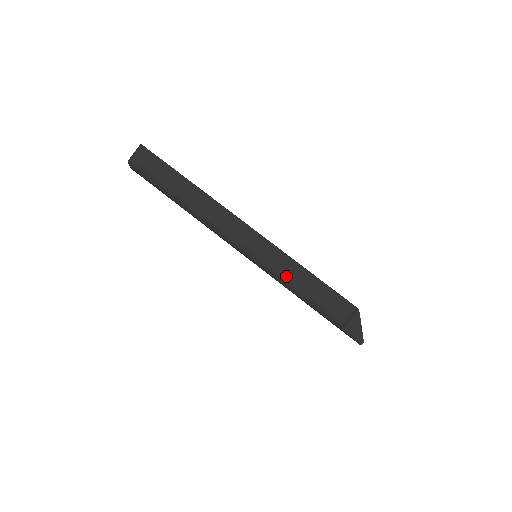
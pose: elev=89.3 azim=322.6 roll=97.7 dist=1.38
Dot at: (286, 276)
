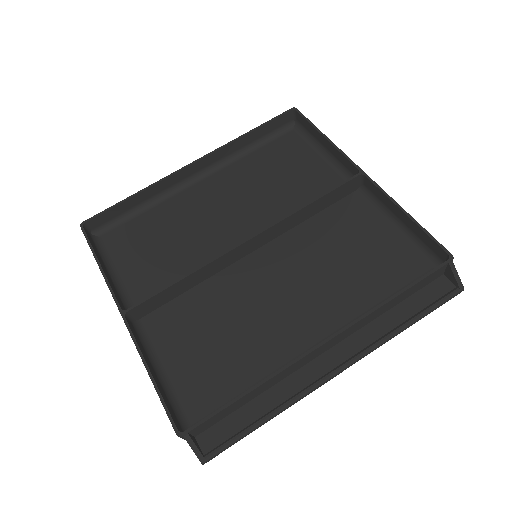
Dot at: occluded
